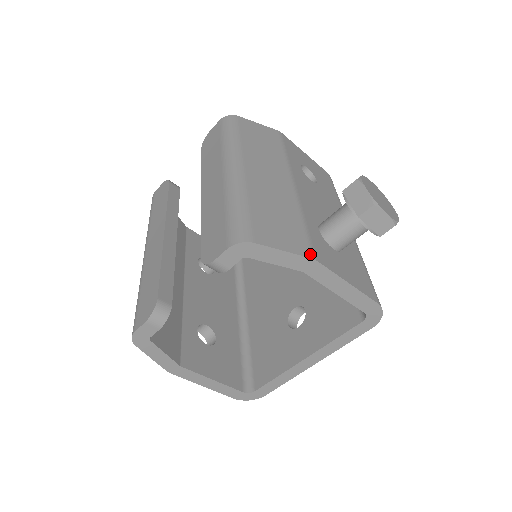
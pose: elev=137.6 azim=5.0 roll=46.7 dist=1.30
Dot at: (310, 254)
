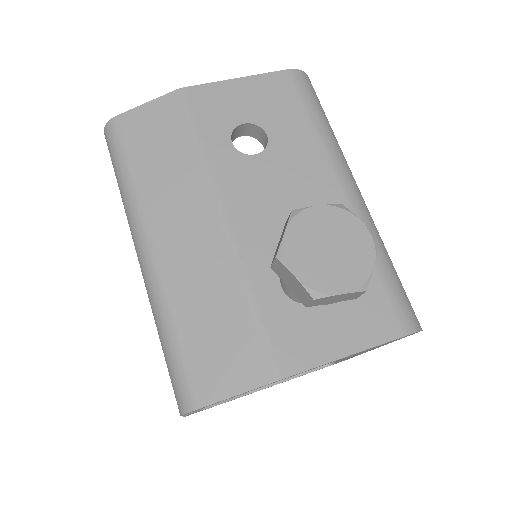
Dot at: (272, 374)
